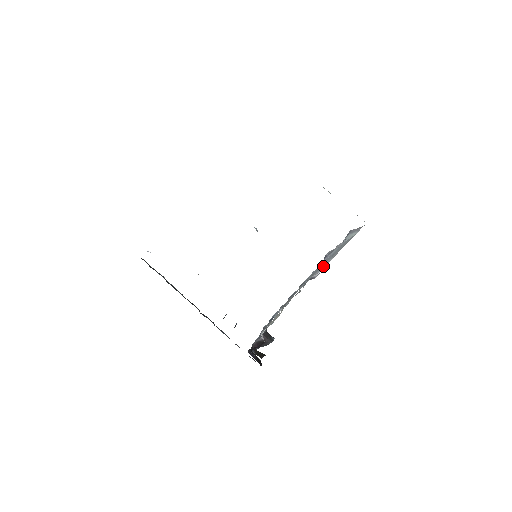
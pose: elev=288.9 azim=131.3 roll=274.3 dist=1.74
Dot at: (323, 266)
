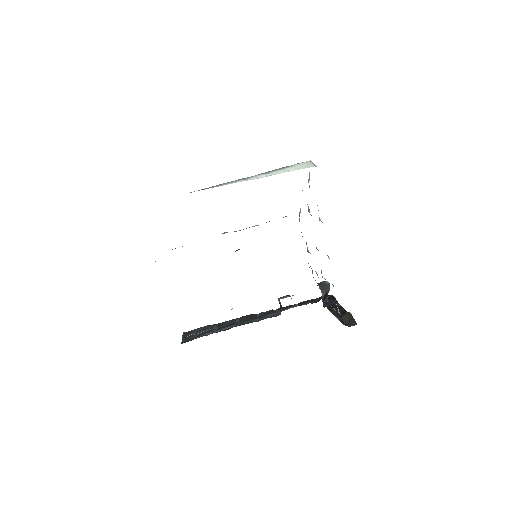
Dot at: occluded
